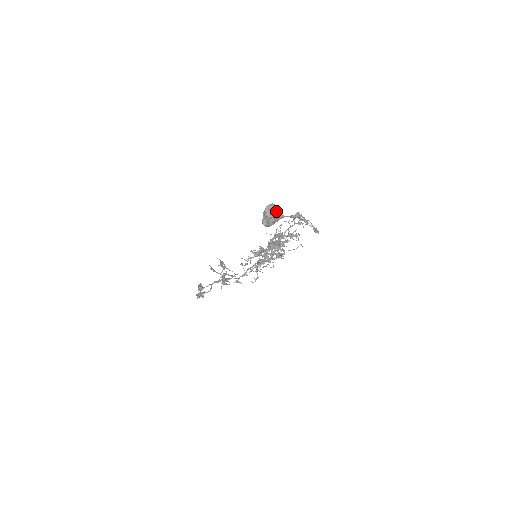
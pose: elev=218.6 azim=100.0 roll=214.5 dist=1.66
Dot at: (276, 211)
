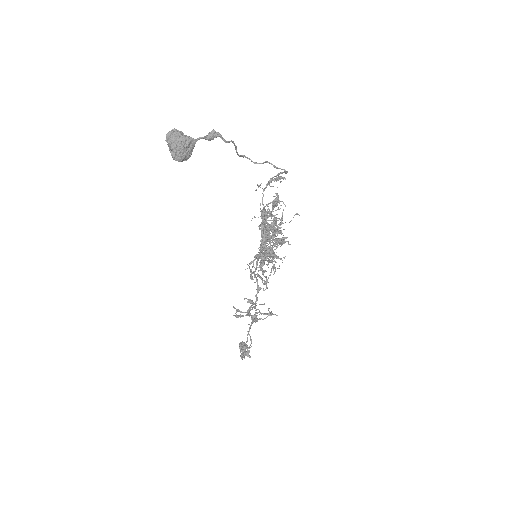
Dot at: (177, 133)
